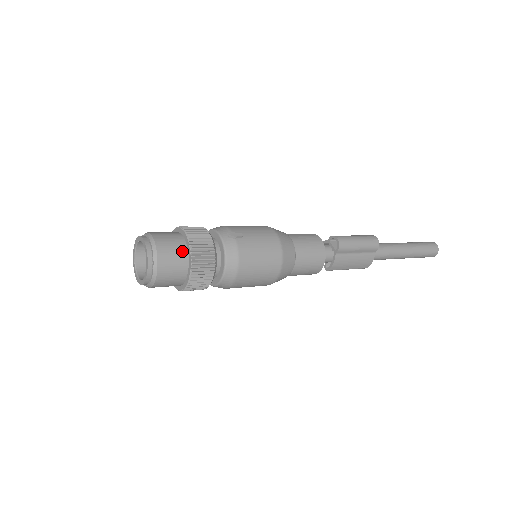
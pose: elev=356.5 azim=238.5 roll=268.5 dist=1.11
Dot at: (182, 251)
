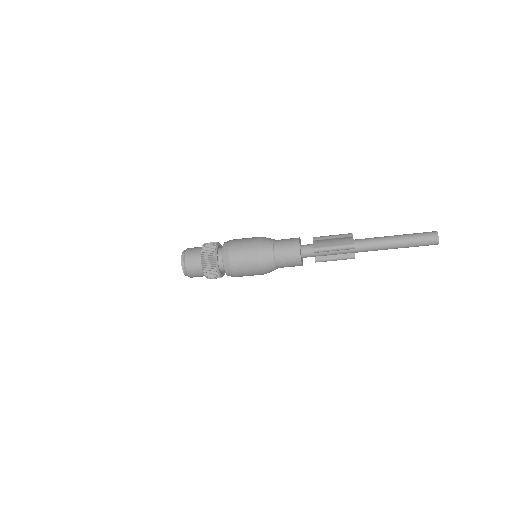
Dot at: occluded
